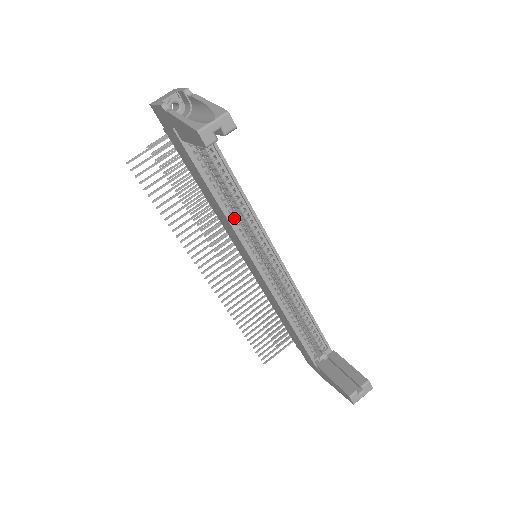
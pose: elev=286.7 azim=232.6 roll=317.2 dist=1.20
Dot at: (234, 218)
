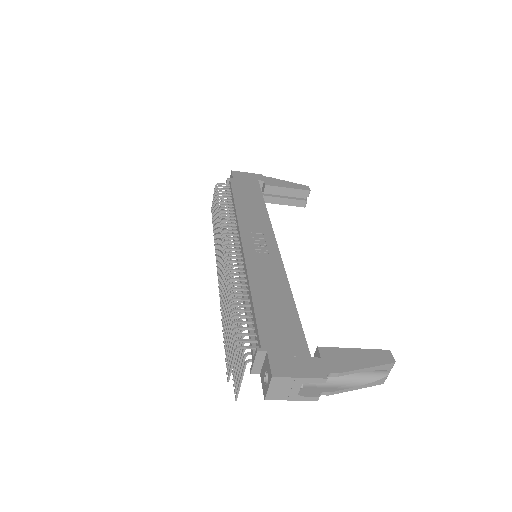
Dot at: occluded
